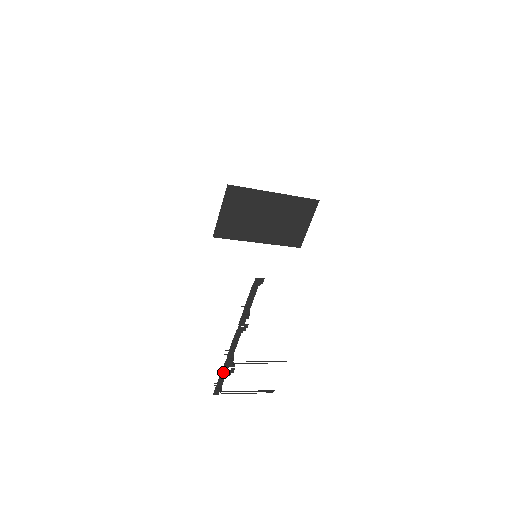
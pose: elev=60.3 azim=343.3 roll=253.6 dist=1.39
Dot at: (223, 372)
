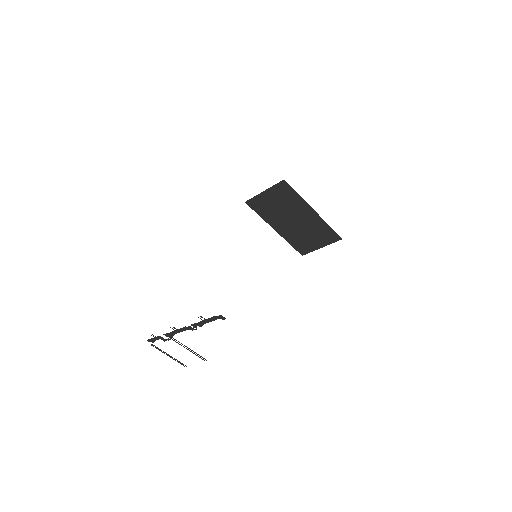
Dot at: (161, 337)
